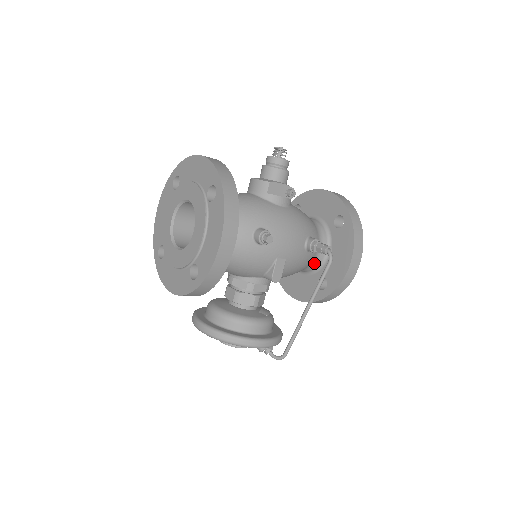
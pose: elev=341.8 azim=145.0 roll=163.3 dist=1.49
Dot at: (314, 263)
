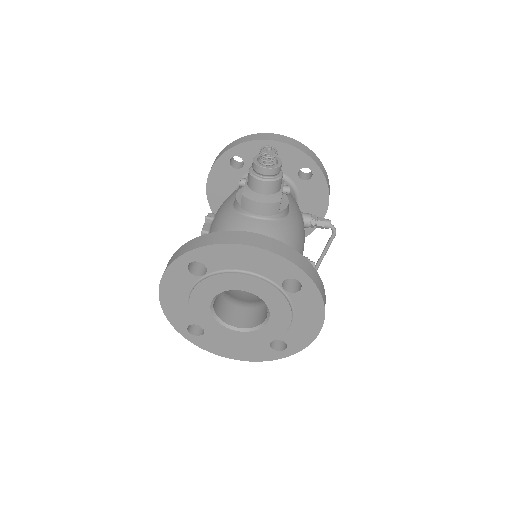
Dot at: occluded
